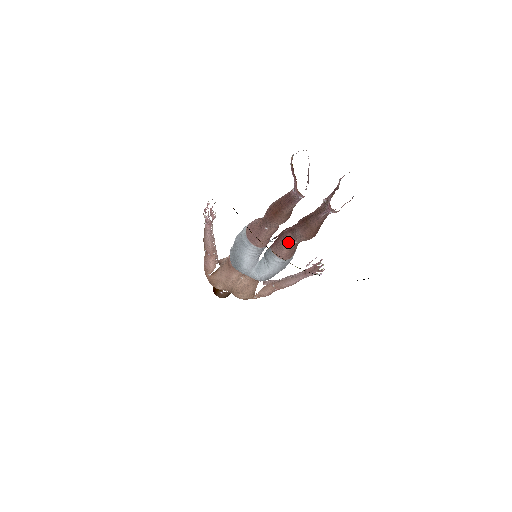
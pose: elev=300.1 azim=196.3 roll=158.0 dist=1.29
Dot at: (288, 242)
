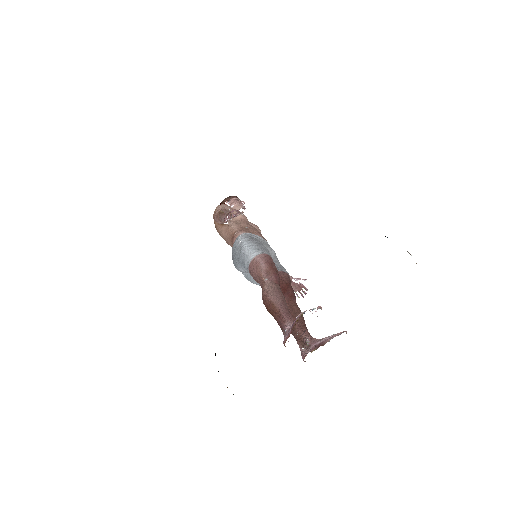
Dot at: occluded
